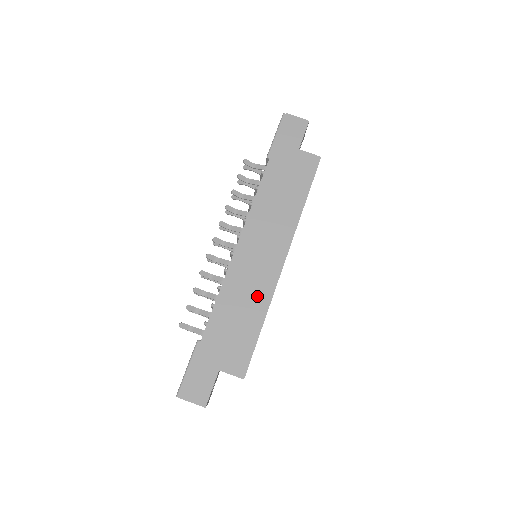
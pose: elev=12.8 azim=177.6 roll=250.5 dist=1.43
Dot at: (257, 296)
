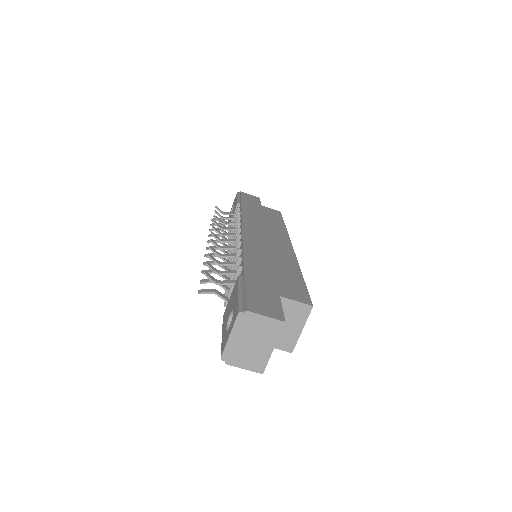
Dot at: (283, 258)
